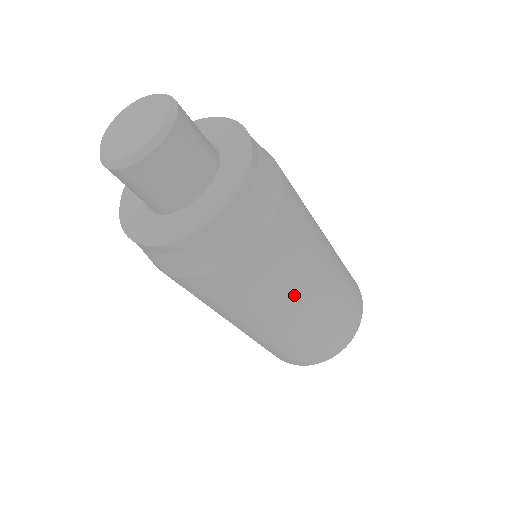
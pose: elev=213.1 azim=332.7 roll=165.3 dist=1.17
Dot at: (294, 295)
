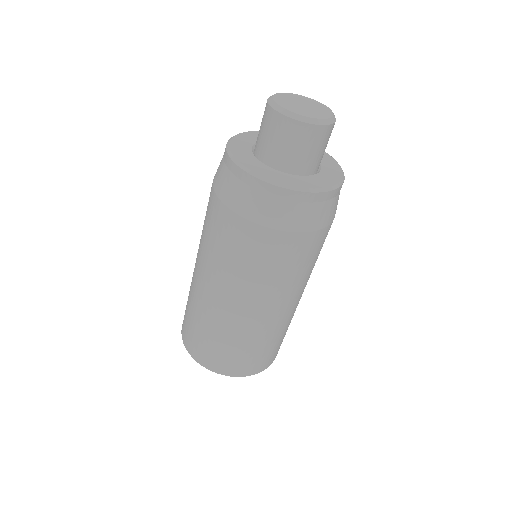
Dot at: (300, 287)
